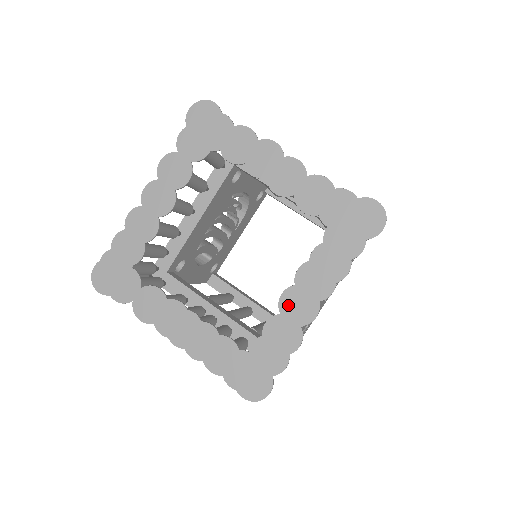
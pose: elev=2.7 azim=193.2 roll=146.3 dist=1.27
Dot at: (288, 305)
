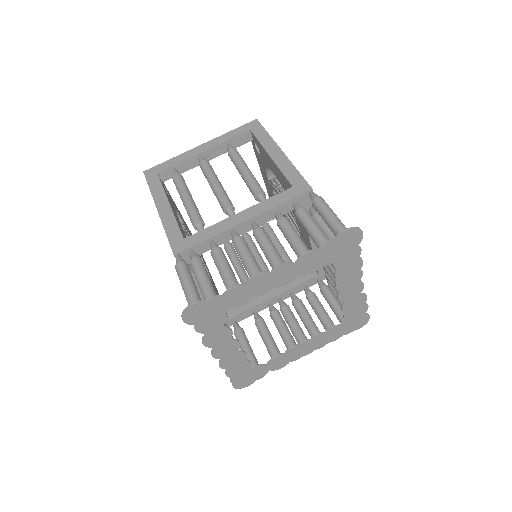
Dot at: (346, 297)
